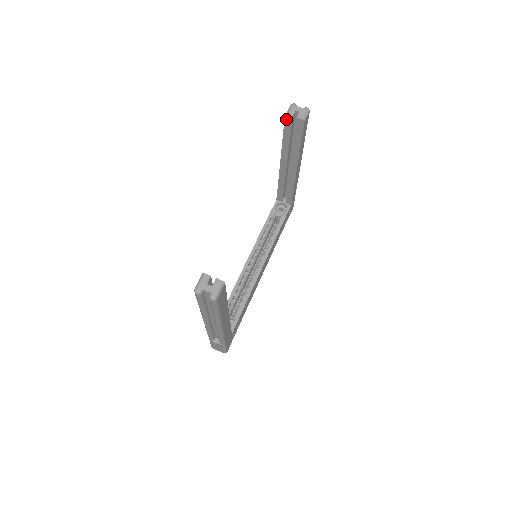
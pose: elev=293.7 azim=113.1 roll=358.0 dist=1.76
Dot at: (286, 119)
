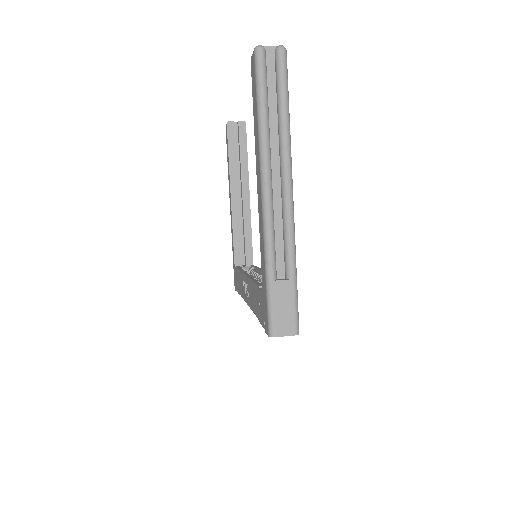
Dot at: (228, 128)
